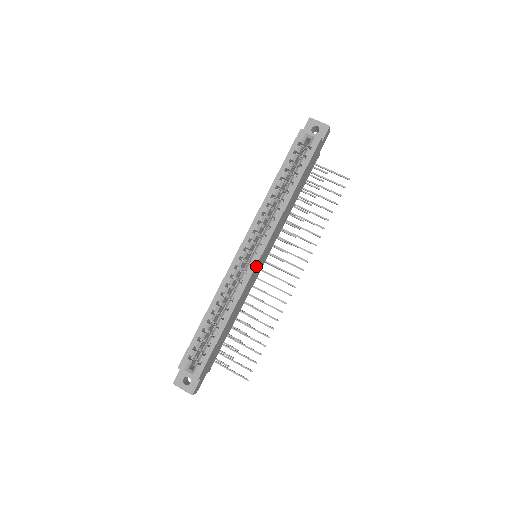
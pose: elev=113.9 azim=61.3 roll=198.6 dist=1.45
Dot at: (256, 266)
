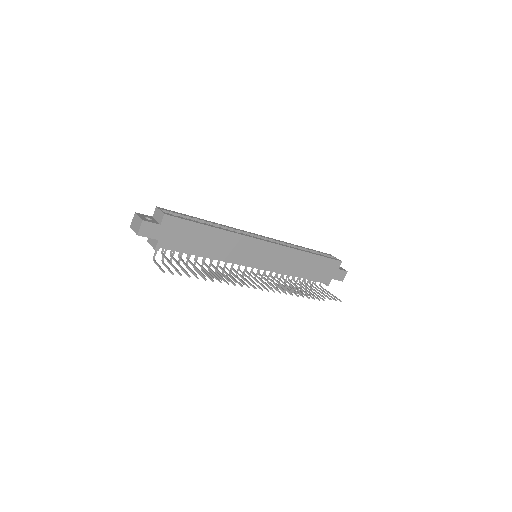
Dot at: (260, 242)
